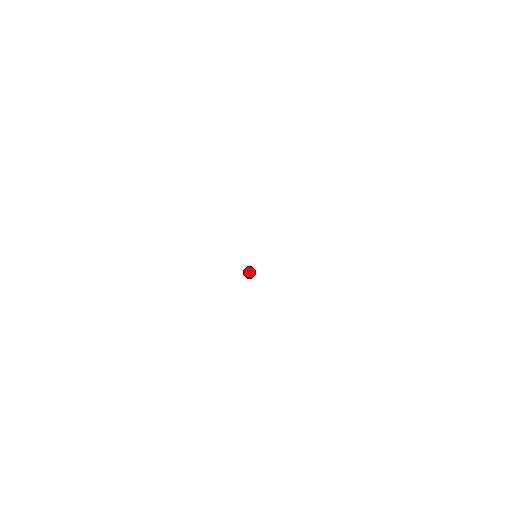
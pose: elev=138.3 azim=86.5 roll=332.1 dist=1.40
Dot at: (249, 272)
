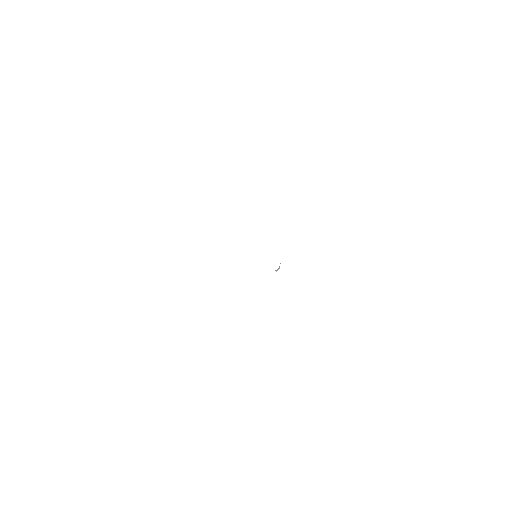
Dot at: (278, 269)
